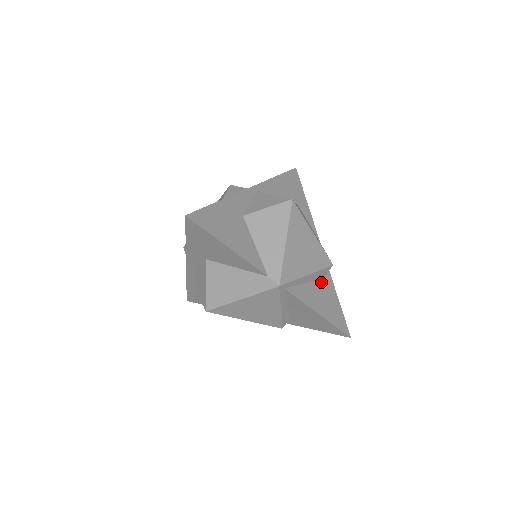
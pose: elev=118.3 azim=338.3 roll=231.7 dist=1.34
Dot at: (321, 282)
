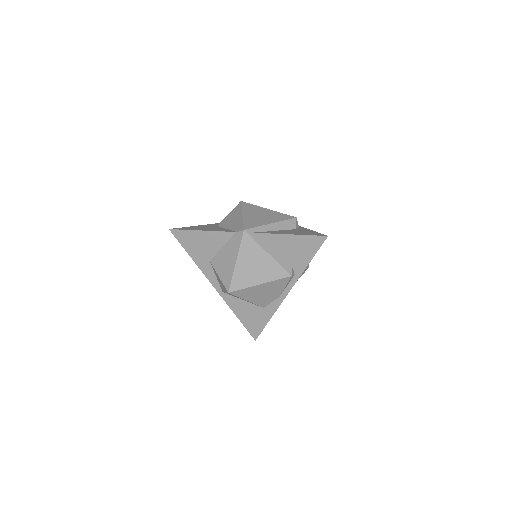
Dot at: occluded
